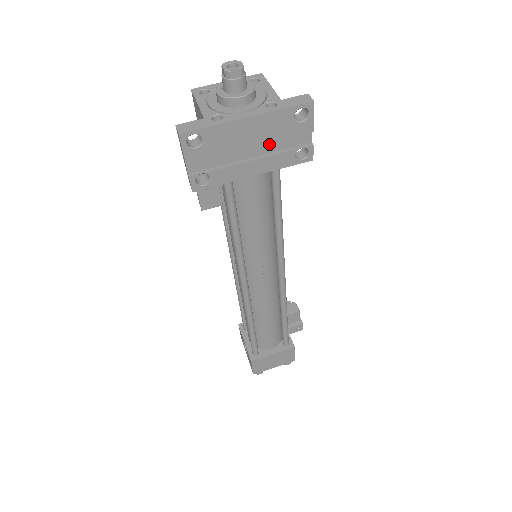
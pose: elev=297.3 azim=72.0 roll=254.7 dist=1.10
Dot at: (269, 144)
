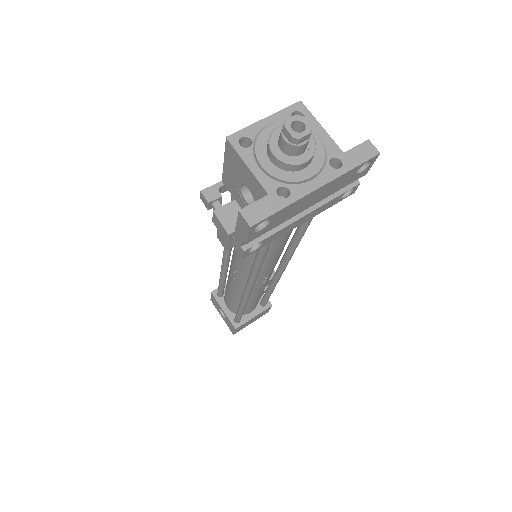
Dot at: occluded
